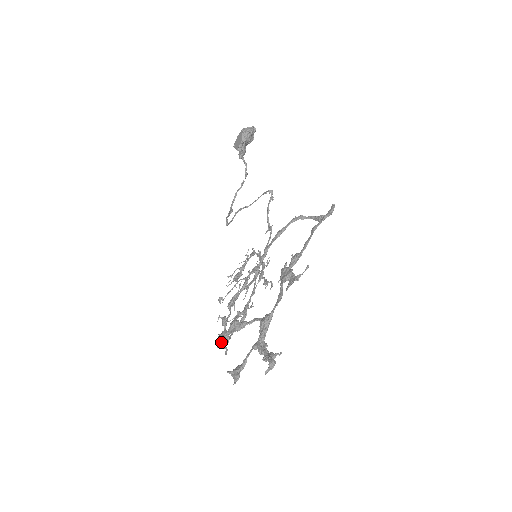
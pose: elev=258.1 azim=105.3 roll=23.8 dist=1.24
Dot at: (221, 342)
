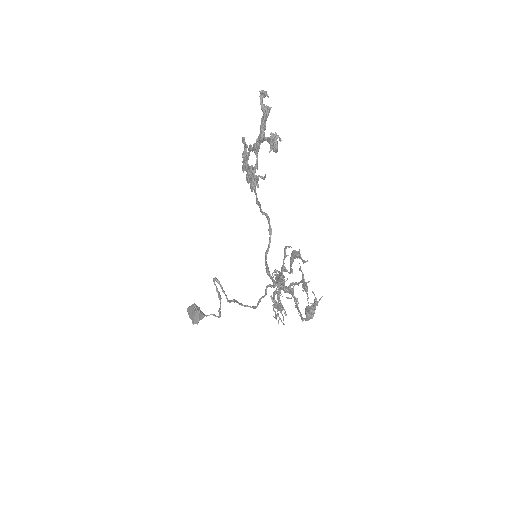
Dot at: (252, 179)
